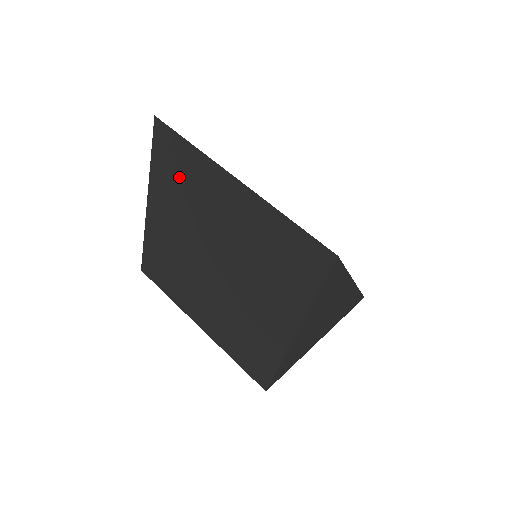
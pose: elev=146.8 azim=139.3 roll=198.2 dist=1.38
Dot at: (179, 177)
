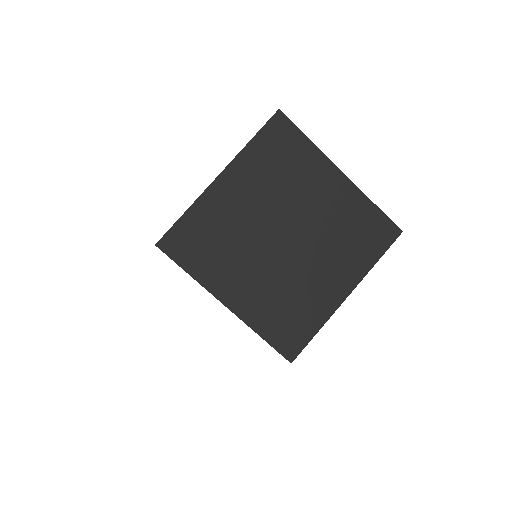
Dot at: (281, 160)
